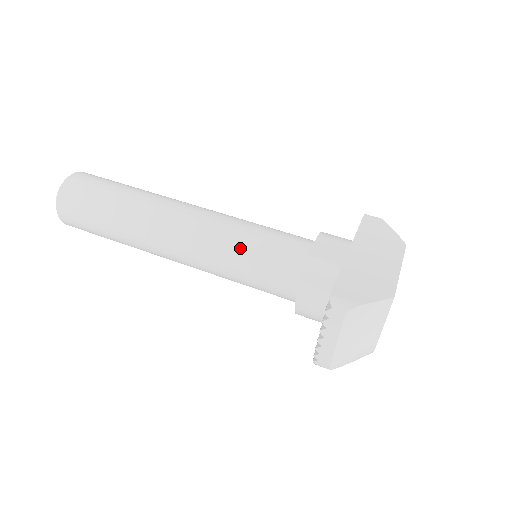
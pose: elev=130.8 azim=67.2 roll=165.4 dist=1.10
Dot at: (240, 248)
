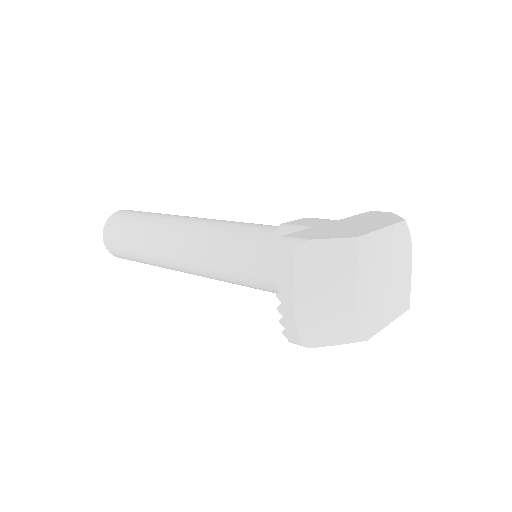
Dot at: (232, 238)
